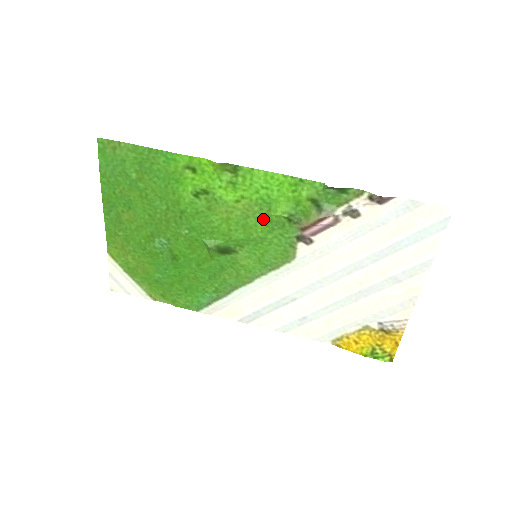
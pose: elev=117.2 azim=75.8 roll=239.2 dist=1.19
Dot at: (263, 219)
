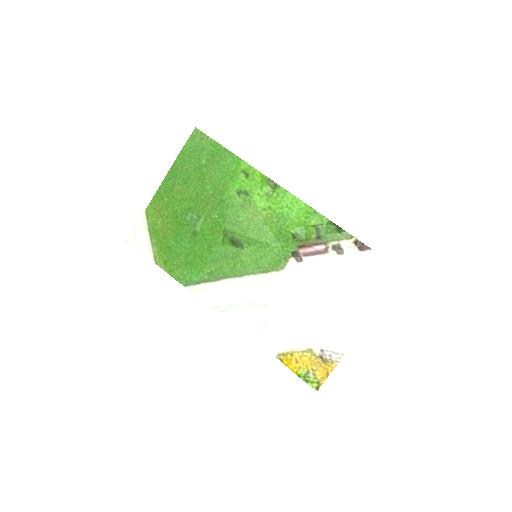
Dot at: (276, 230)
